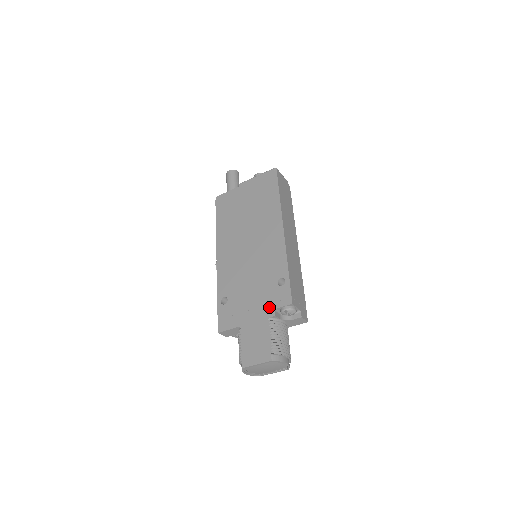
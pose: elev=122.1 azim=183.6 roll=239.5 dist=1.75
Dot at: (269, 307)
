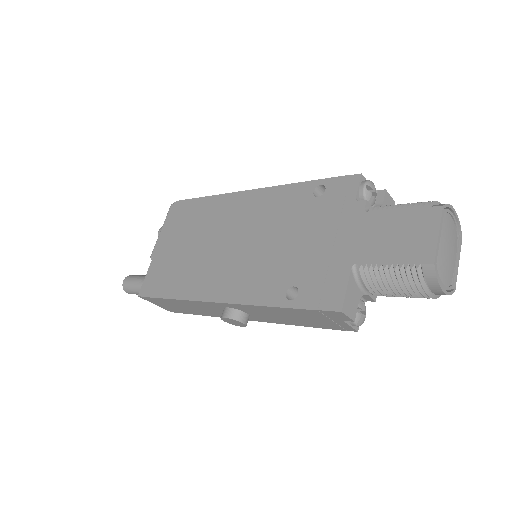
Dot at: (347, 210)
